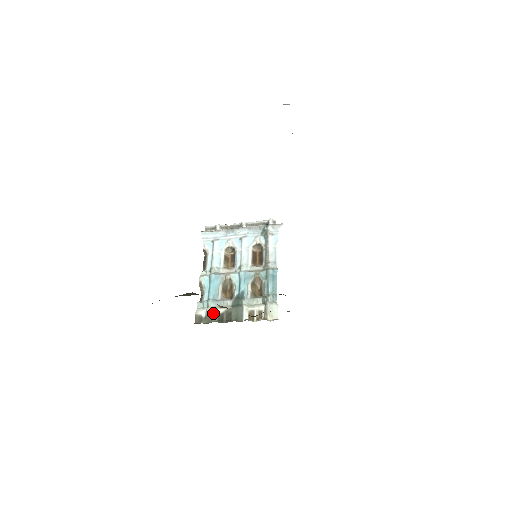
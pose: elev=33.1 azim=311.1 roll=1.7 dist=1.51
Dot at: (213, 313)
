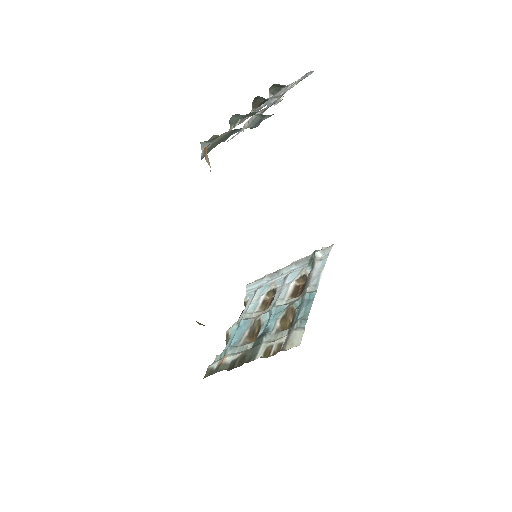
Dot at: (226, 361)
